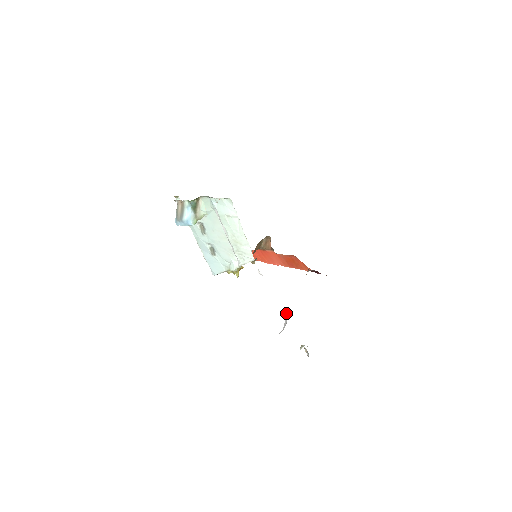
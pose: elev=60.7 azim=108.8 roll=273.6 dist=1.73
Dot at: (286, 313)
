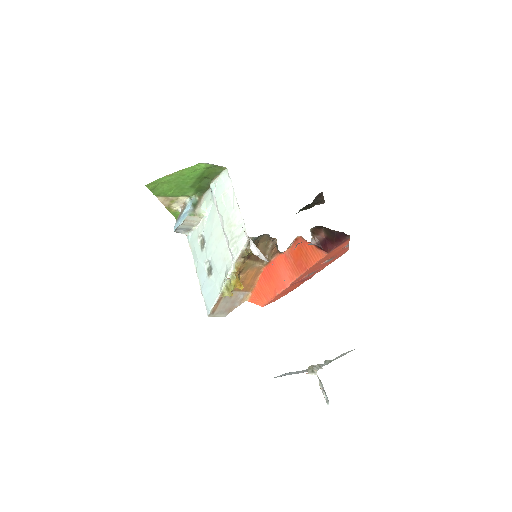
Dot at: occluded
